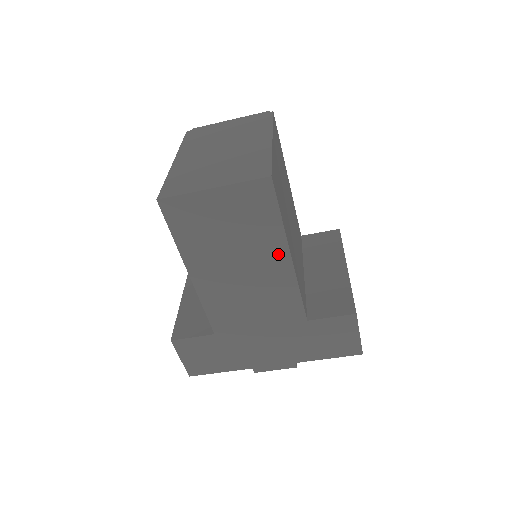
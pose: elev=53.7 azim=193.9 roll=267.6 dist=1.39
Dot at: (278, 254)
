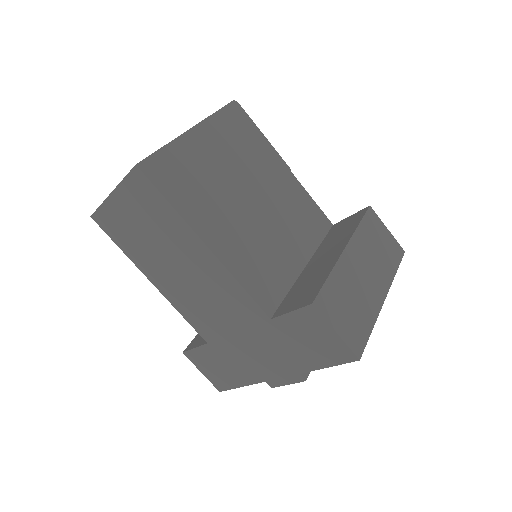
Dot at: (194, 245)
